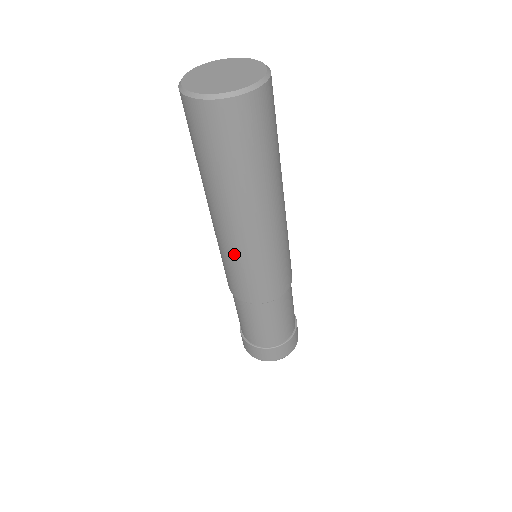
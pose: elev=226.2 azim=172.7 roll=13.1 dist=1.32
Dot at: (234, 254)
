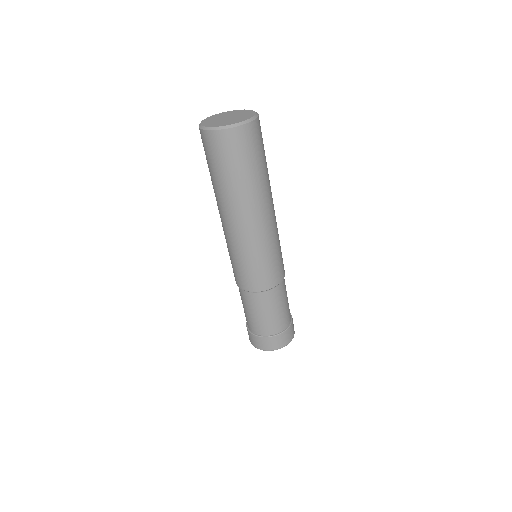
Dot at: (239, 248)
